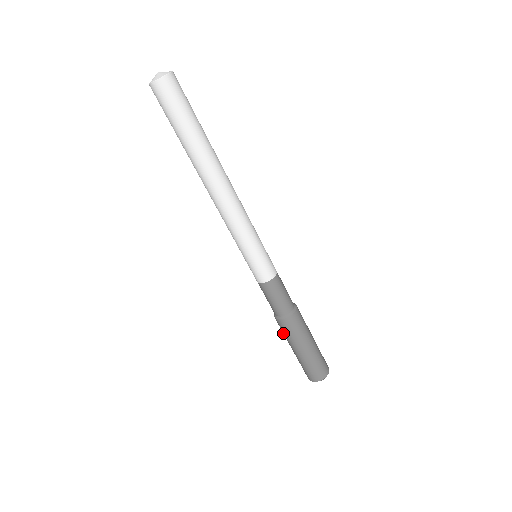
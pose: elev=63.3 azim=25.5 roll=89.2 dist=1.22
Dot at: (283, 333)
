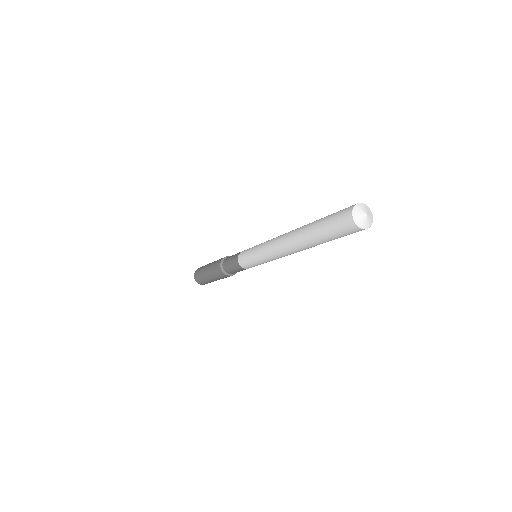
Dot at: (213, 268)
